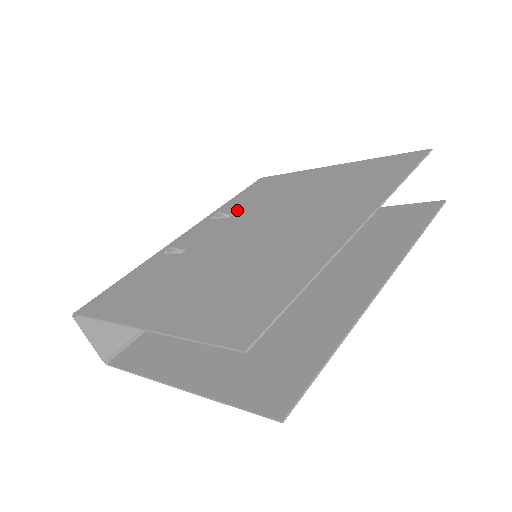
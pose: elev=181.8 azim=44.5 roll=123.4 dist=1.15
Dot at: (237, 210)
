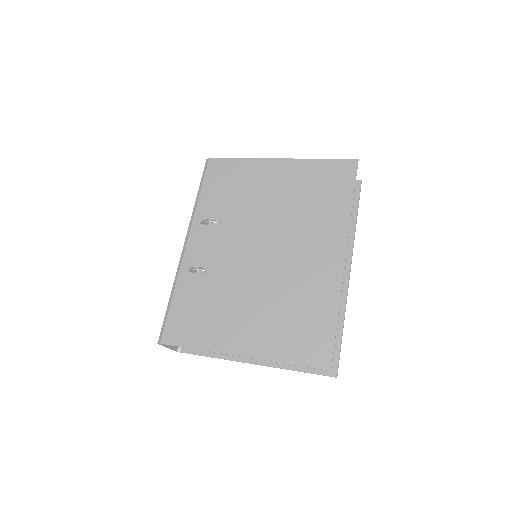
Dot at: (222, 215)
